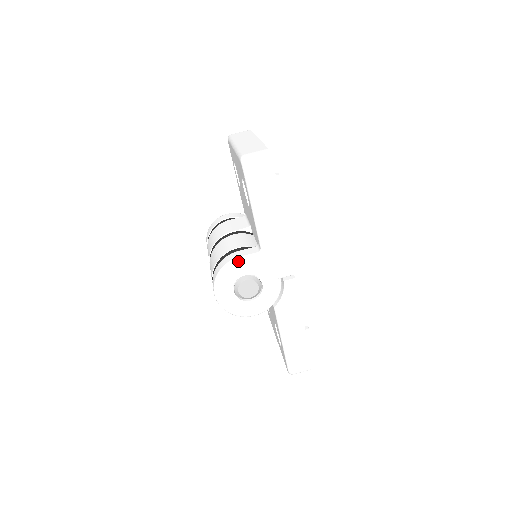
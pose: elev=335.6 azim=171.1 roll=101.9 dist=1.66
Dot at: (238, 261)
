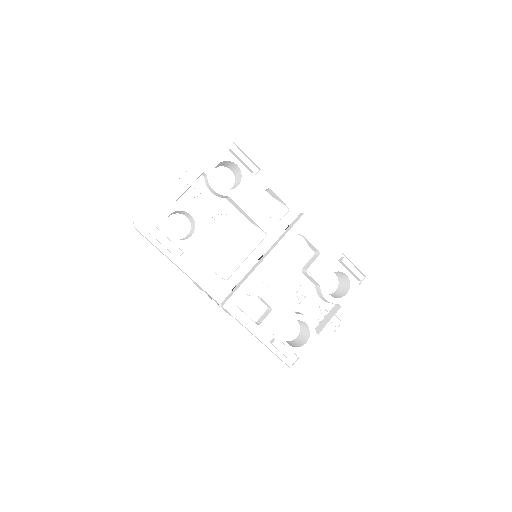
Dot at: occluded
